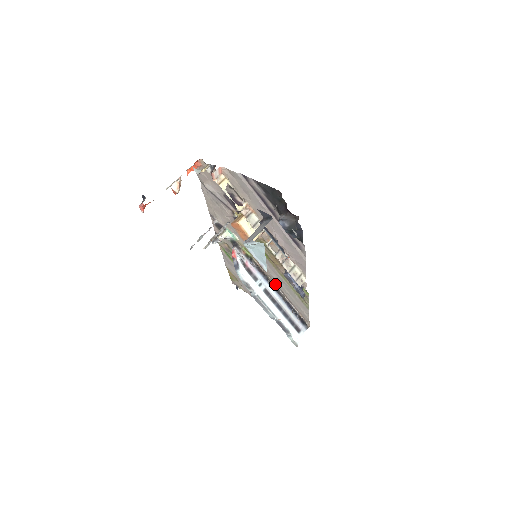
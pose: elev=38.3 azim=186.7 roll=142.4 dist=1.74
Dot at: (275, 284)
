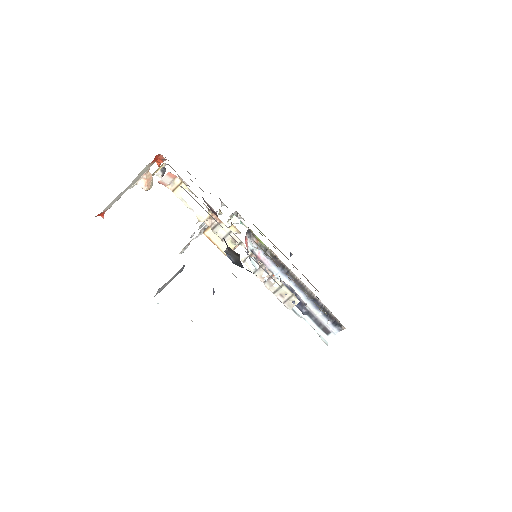
Dot at: (298, 278)
